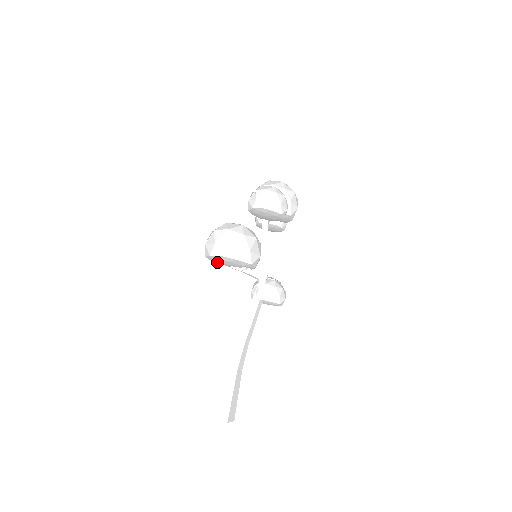
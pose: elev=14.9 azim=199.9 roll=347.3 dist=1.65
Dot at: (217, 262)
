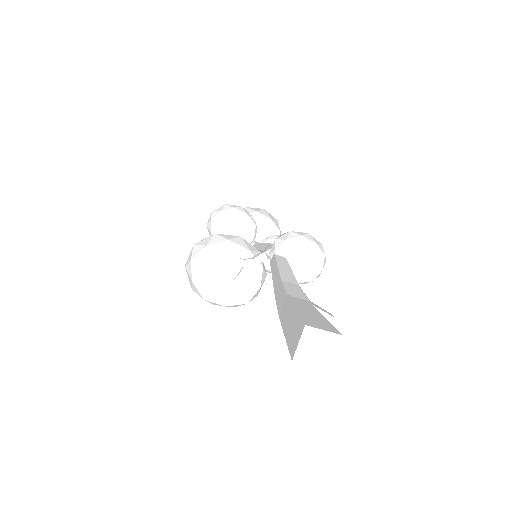
Dot at: (221, 294)
